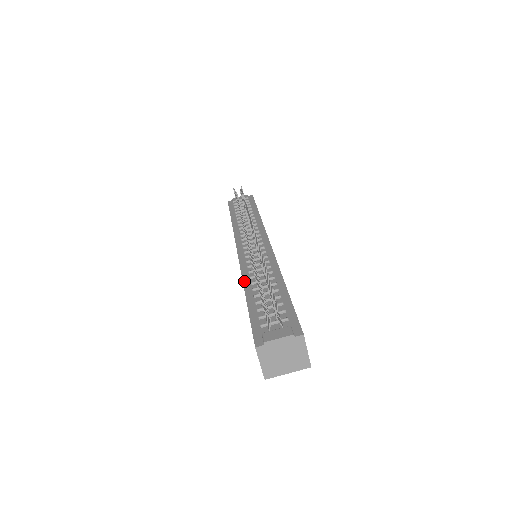
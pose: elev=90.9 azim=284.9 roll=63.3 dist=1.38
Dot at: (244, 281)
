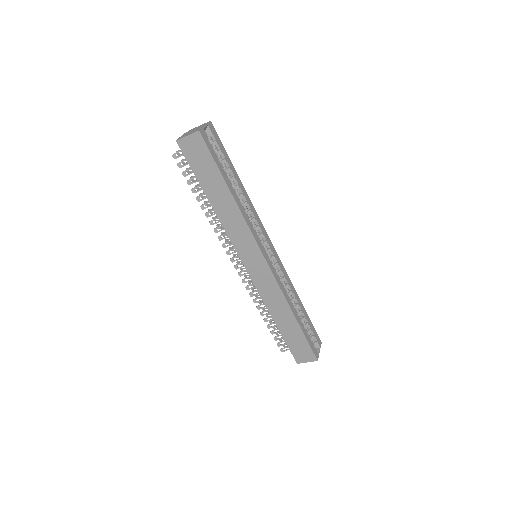
Dot at: (218, 218)
